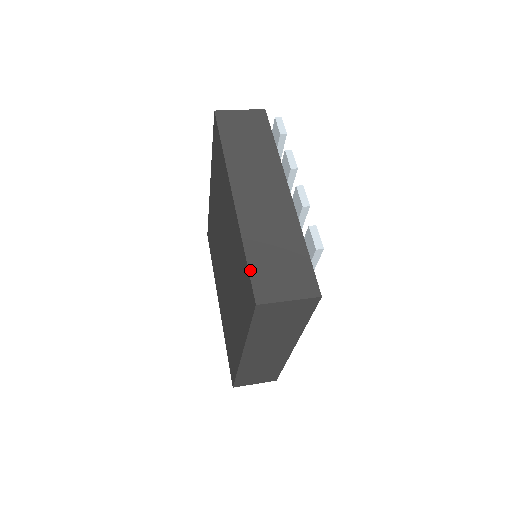
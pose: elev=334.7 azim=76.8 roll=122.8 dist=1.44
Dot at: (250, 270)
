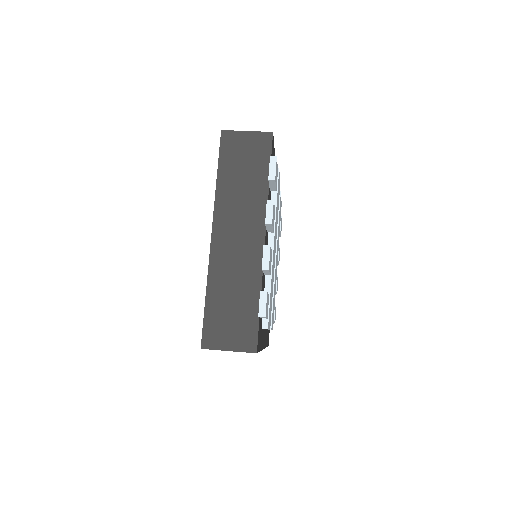
Dot at: (205, 316)
